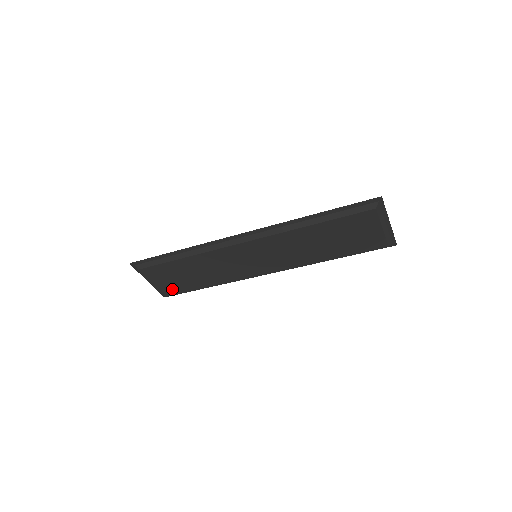
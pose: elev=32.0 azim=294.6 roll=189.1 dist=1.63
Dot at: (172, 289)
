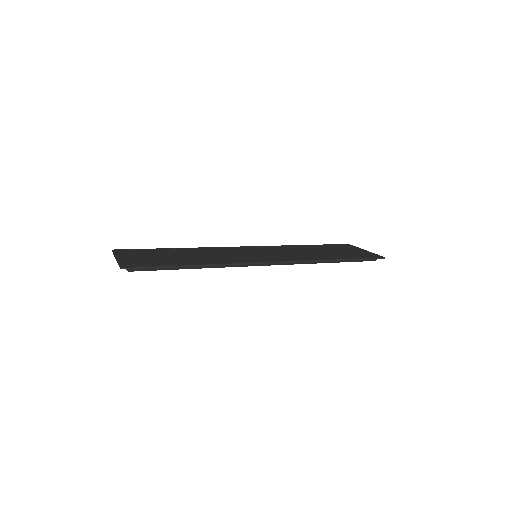
Dot at: occluded
